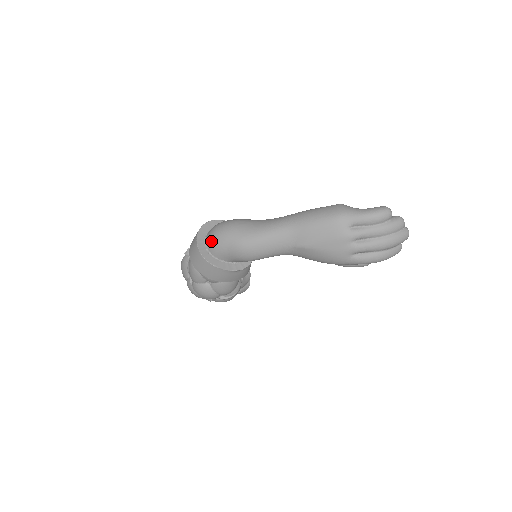
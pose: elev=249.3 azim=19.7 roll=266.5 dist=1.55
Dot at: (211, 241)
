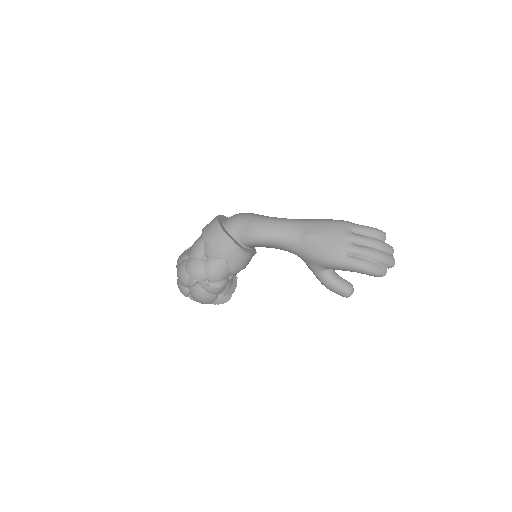
Dot at: (230, 218)
